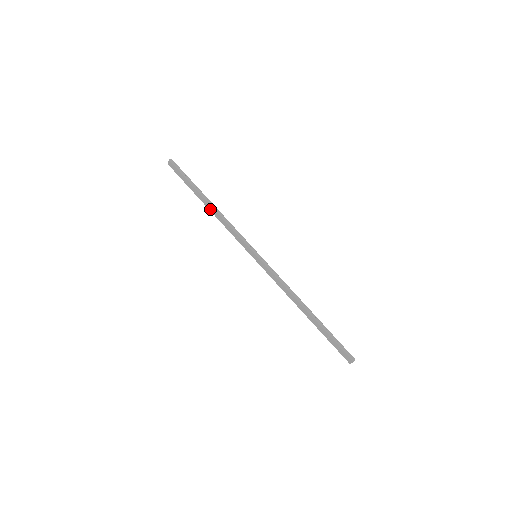
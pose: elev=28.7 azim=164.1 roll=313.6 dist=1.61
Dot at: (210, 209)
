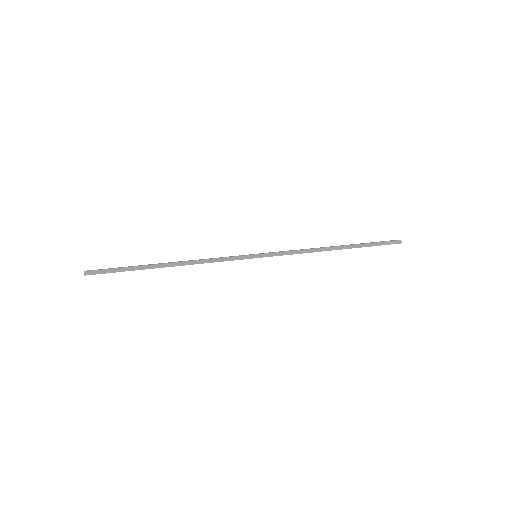
Dot at: (174, 266)
